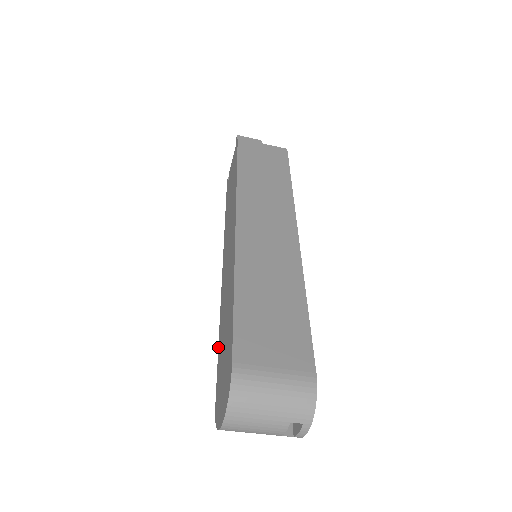
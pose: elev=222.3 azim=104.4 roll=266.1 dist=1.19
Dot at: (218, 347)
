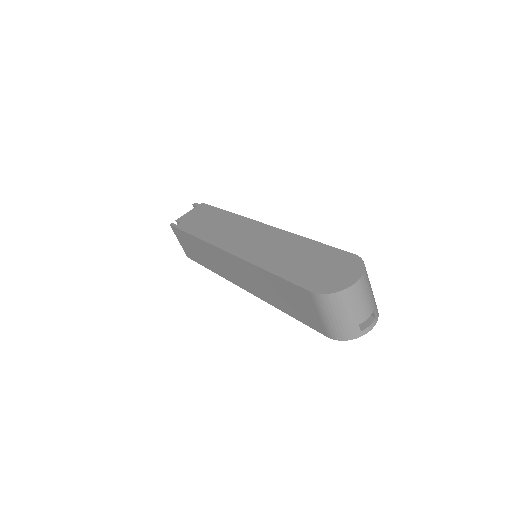
Dot at: (276, 274)
